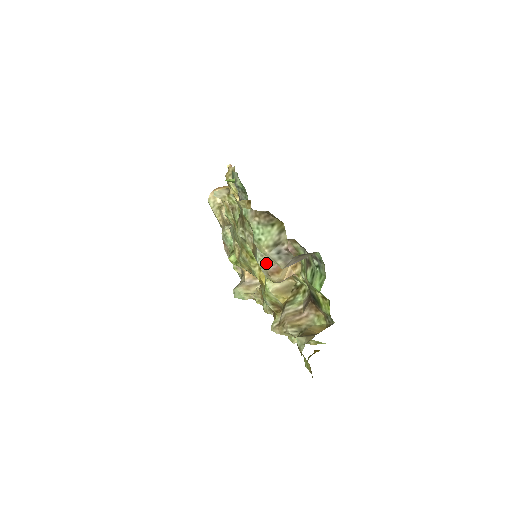
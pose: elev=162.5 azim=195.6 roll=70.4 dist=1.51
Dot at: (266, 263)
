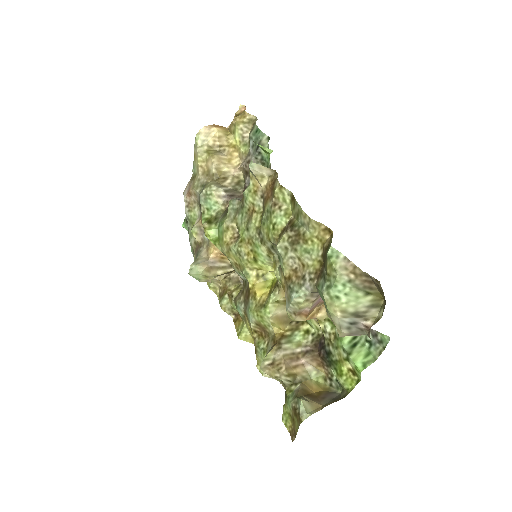
Dot at: (304, 304)
